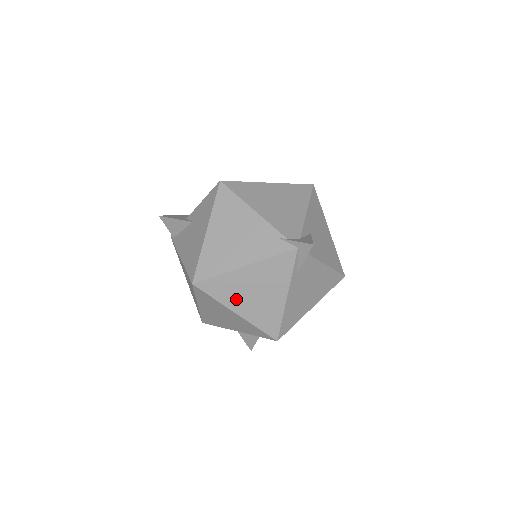
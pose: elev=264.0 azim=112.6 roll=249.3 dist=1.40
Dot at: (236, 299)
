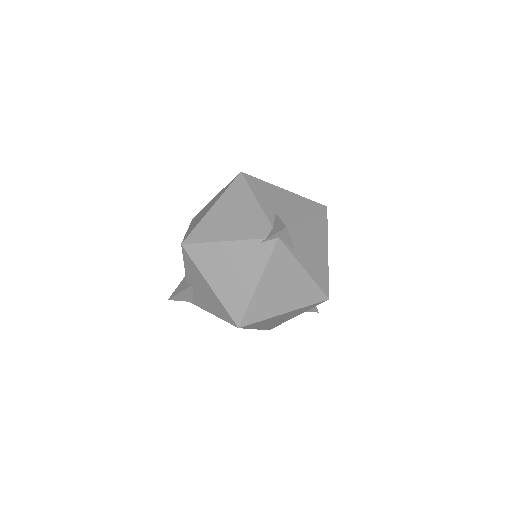
Dot at: (275, 306)
